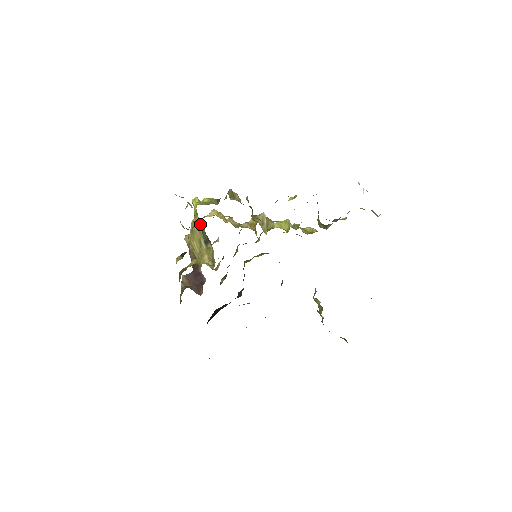
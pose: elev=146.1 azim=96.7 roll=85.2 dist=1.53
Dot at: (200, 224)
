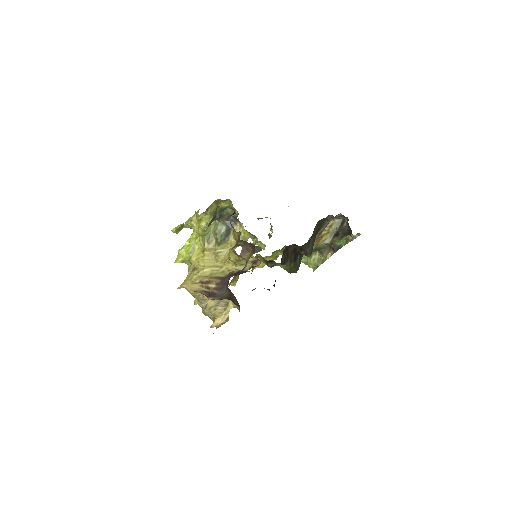
Dot at: (210, 233)
